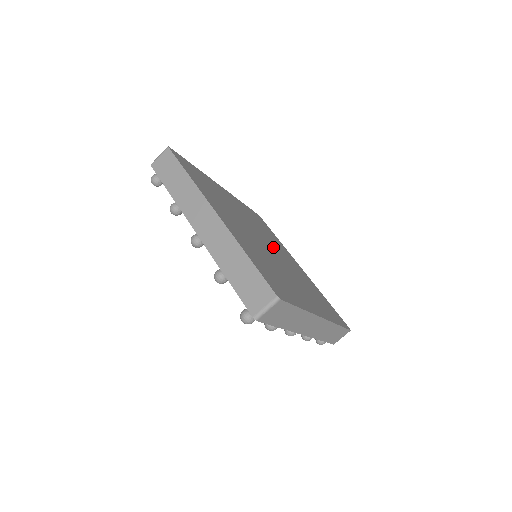
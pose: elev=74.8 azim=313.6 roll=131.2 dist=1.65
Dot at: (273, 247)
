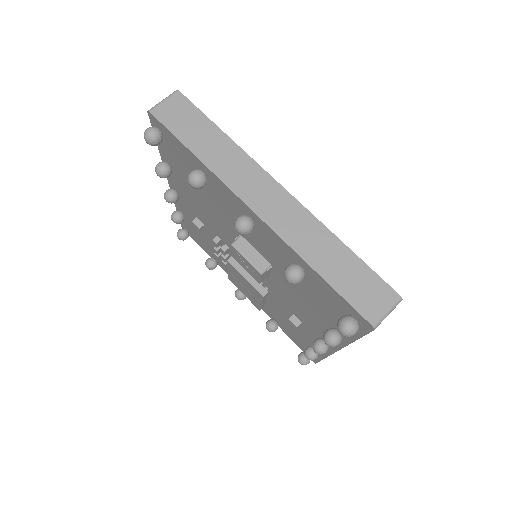
Dot at: occluded
